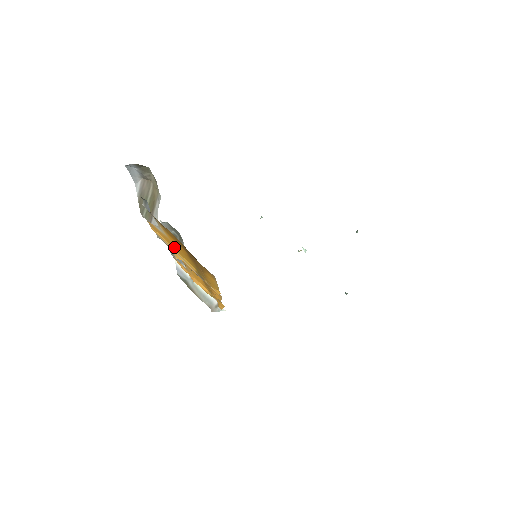
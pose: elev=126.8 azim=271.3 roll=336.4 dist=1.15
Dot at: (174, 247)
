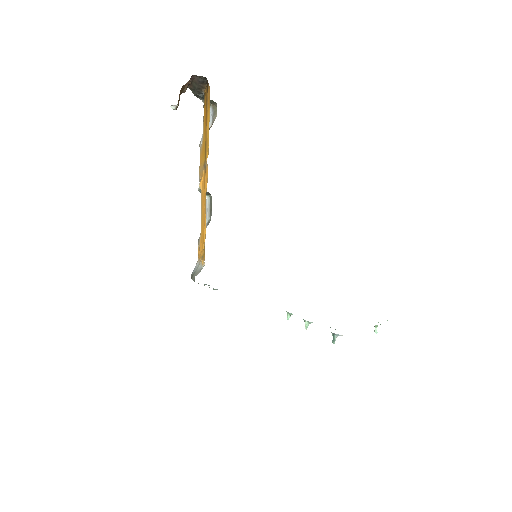
Dot at: (203, 153)
